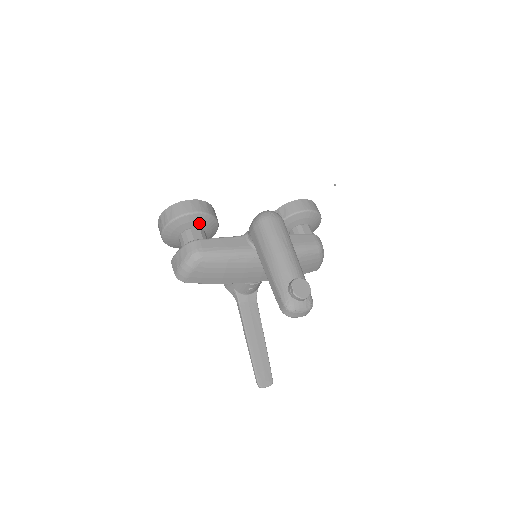
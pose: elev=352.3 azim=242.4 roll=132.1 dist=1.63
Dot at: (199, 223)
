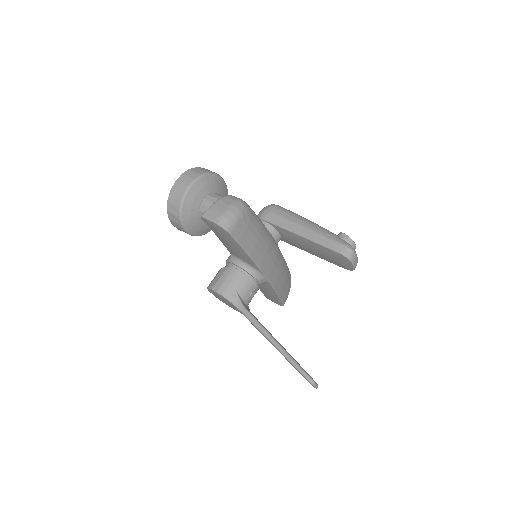
Dot at: (222, 193)
